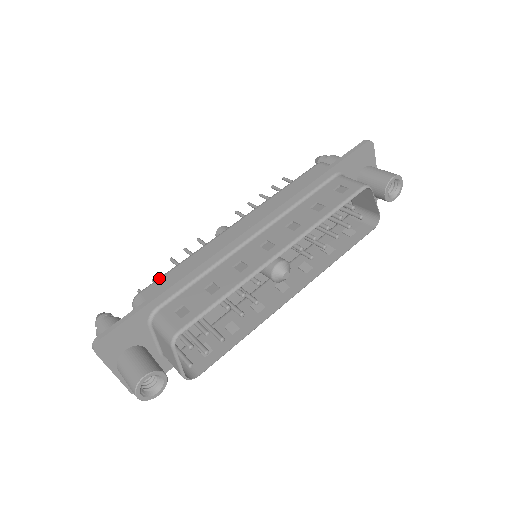
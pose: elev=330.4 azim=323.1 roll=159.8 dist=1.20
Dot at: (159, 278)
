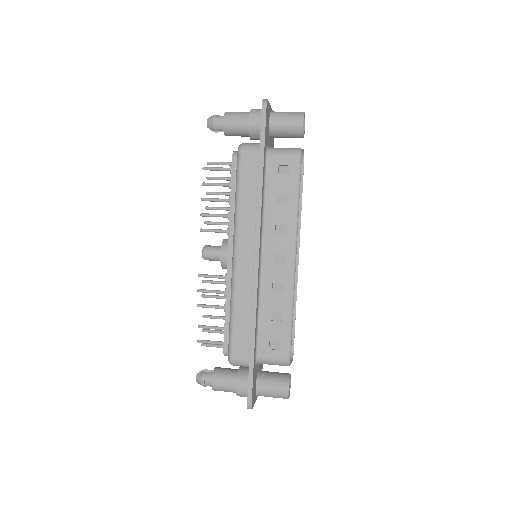
Dot at: (232, 338)
